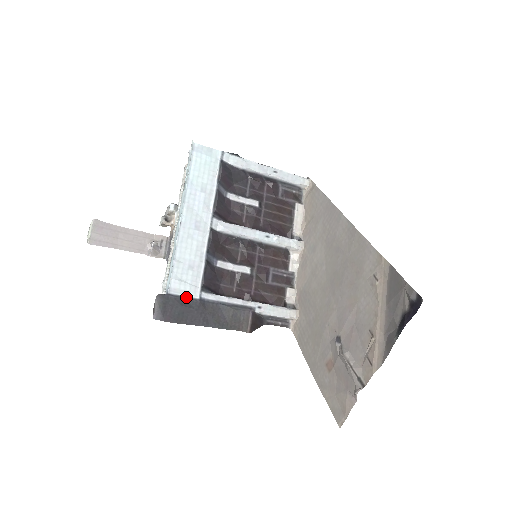
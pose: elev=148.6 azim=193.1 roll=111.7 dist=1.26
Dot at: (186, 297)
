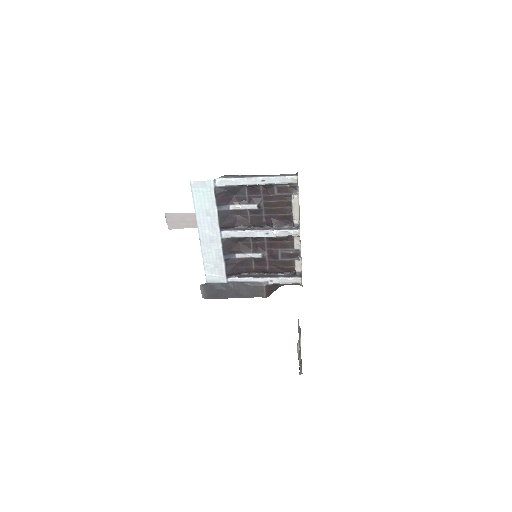
Dot at: (218, 283)
